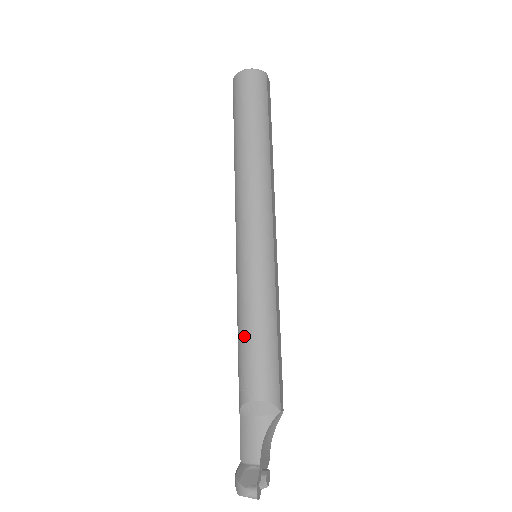
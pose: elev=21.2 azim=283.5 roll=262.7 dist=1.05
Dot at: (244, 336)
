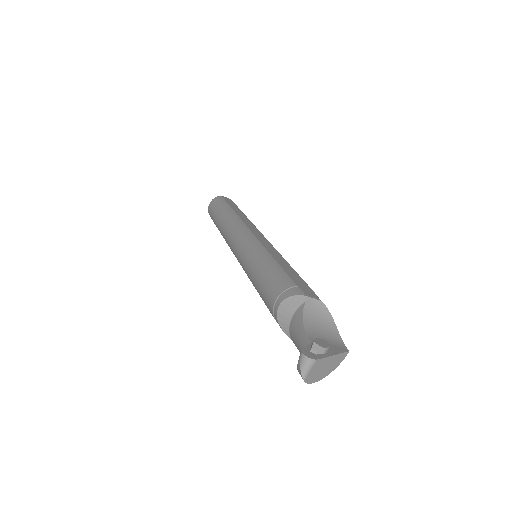
Dot at: (257, 289)
